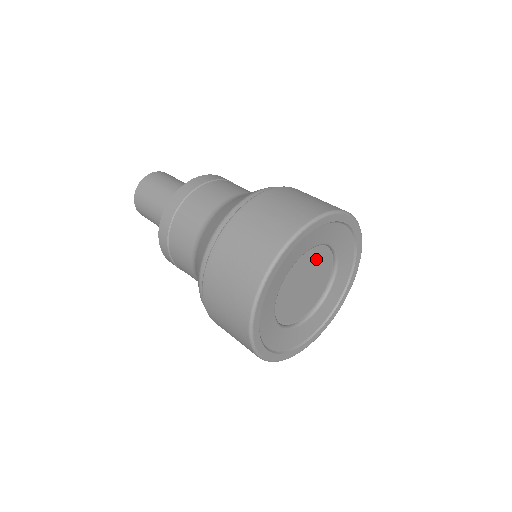
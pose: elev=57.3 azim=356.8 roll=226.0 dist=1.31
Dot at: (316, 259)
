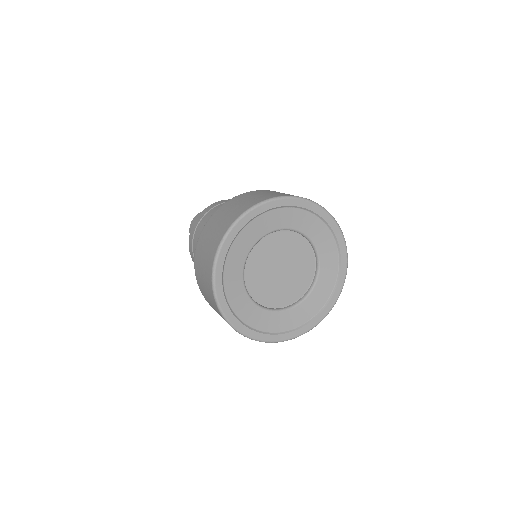
Dot at: (300, 254)
